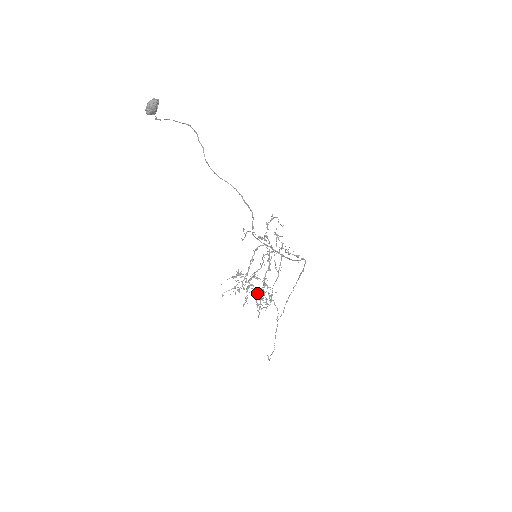
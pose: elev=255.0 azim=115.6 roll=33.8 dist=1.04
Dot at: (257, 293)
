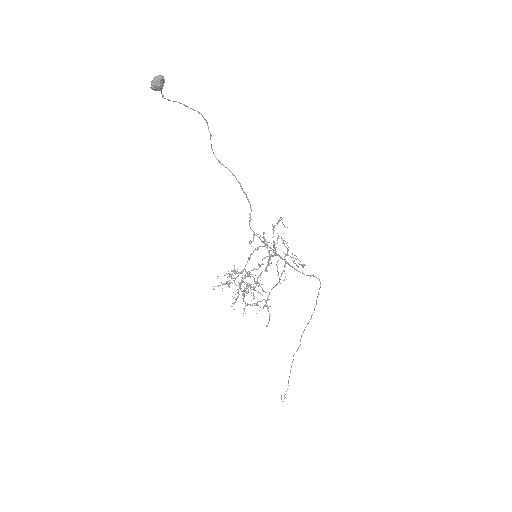
Dot at: occluded
